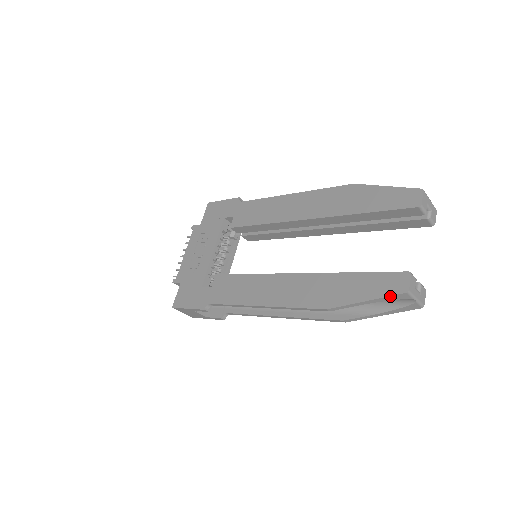
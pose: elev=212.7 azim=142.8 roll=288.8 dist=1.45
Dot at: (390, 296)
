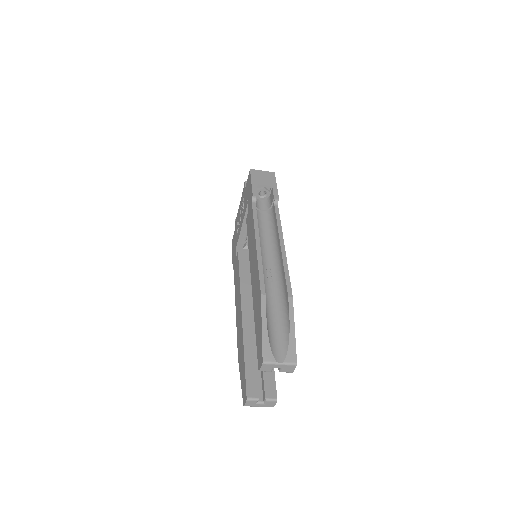
Dot at: (243, 396)
